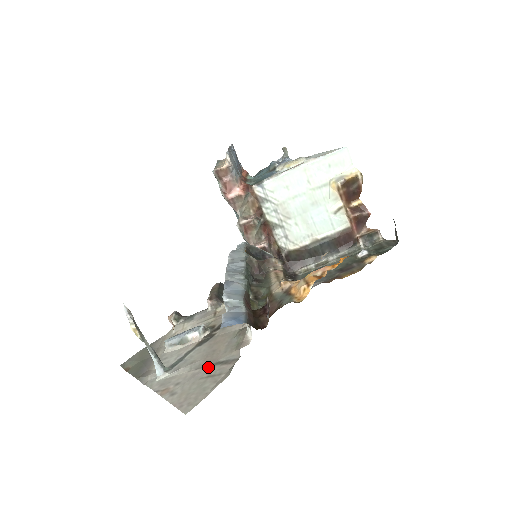
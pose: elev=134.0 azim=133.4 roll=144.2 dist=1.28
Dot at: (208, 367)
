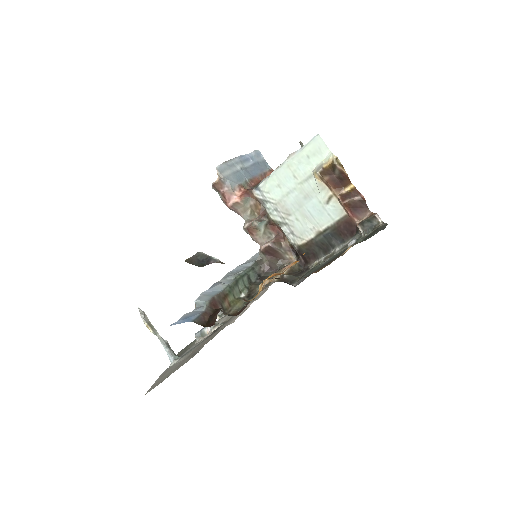
Dot at: (187, 358)
